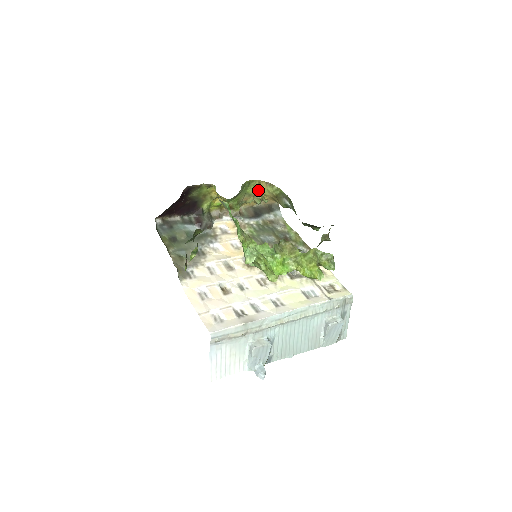
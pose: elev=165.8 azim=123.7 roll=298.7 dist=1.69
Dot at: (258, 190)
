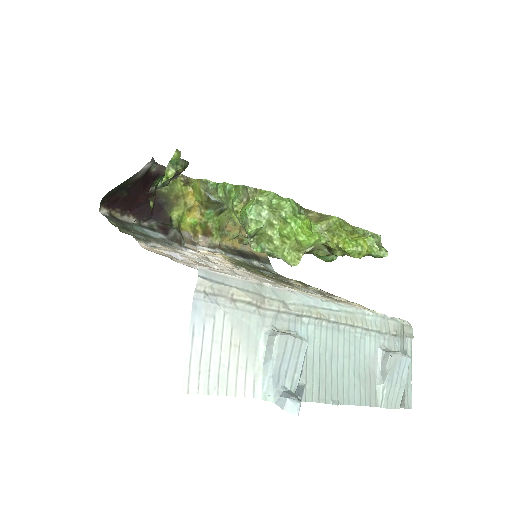
Dot at: occluded
